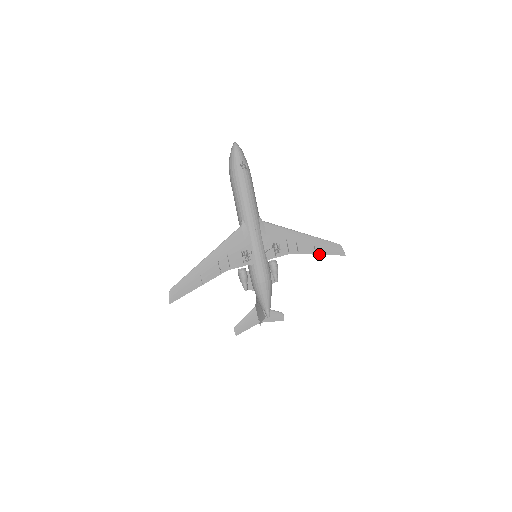
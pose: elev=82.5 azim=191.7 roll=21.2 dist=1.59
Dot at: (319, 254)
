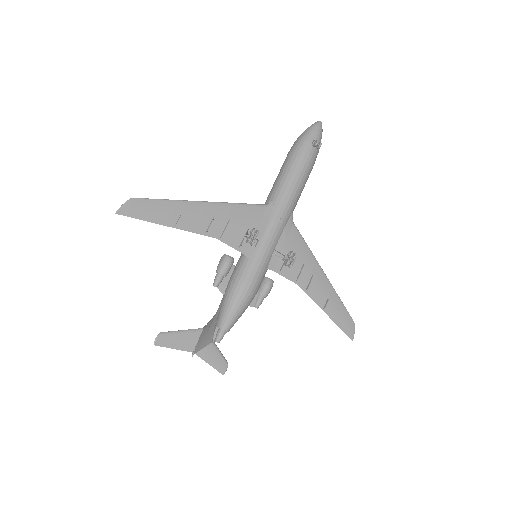
Dot at: (327, 313)
